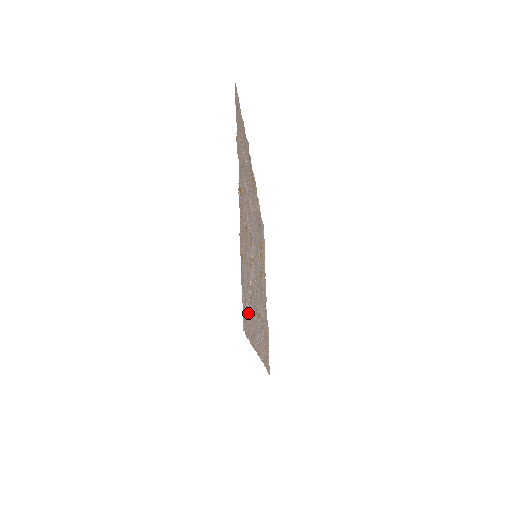
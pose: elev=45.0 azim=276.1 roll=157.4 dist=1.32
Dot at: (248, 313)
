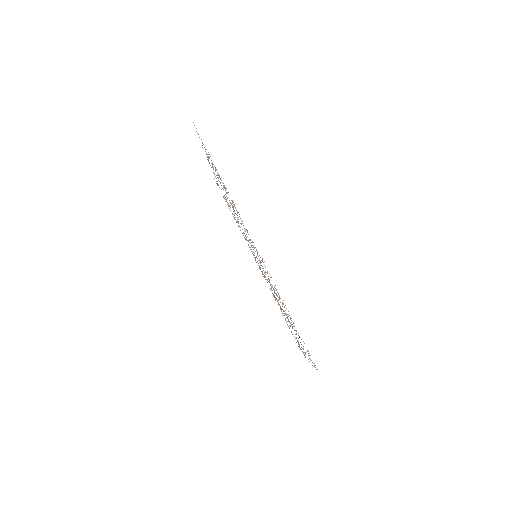
Dot at: (211, 160)
